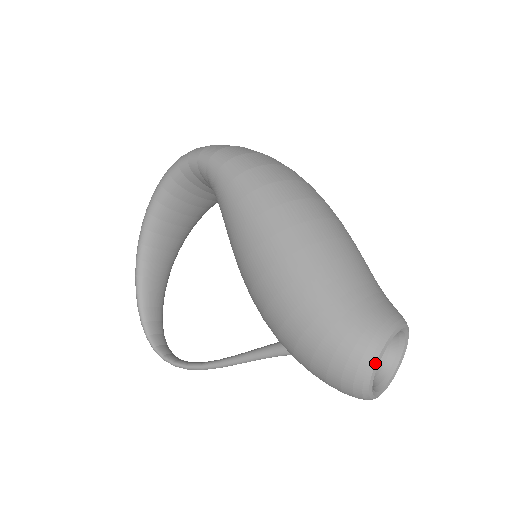
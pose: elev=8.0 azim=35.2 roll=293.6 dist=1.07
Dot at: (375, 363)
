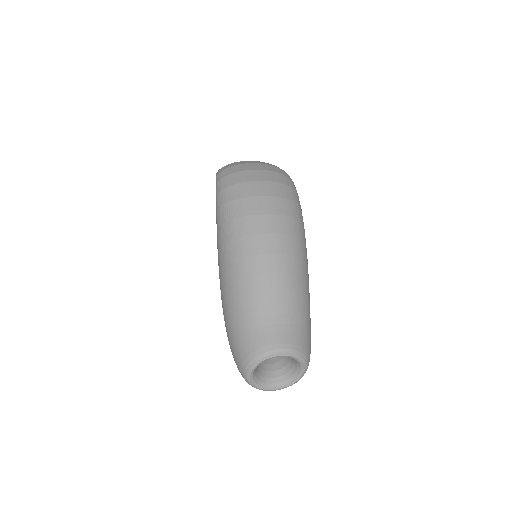
Dot at: (247, 373)
